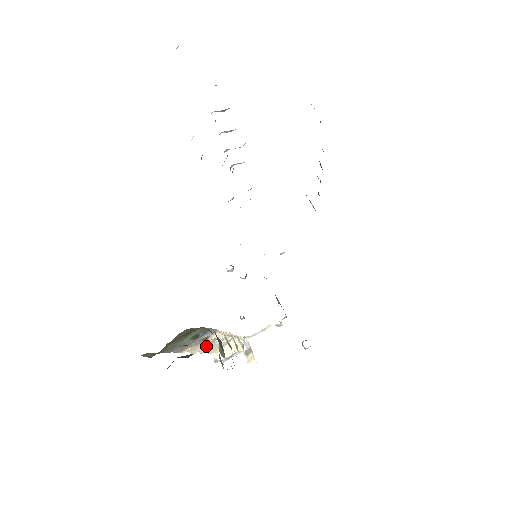
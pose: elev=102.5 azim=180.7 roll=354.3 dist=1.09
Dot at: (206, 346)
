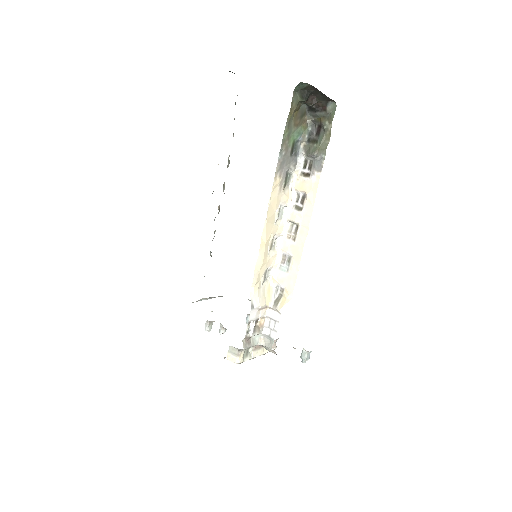
Dot at: (272, 220)
